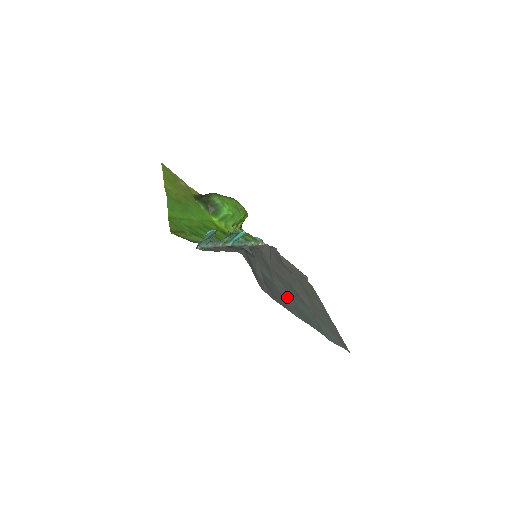
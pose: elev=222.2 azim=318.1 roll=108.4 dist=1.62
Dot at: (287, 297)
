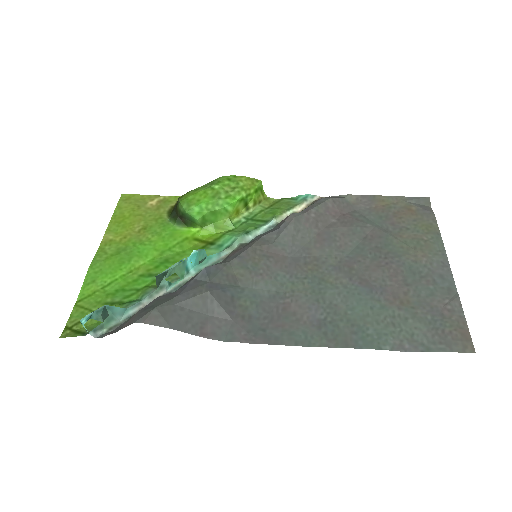
Dot at: (306, 307)
